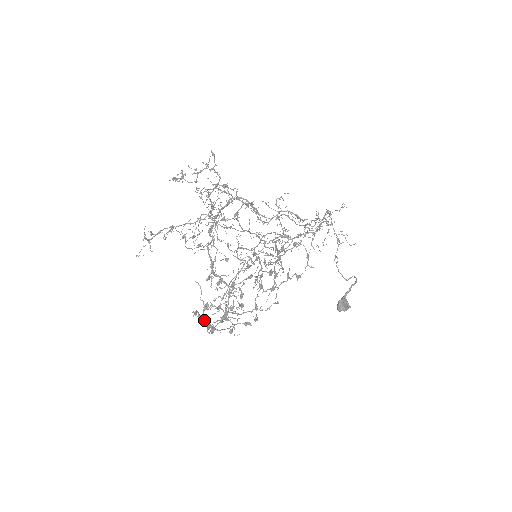
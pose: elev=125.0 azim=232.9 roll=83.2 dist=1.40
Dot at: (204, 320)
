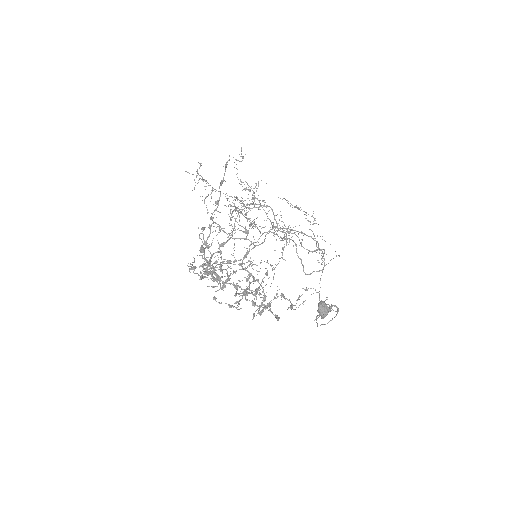
Dot at: (220, 194)
